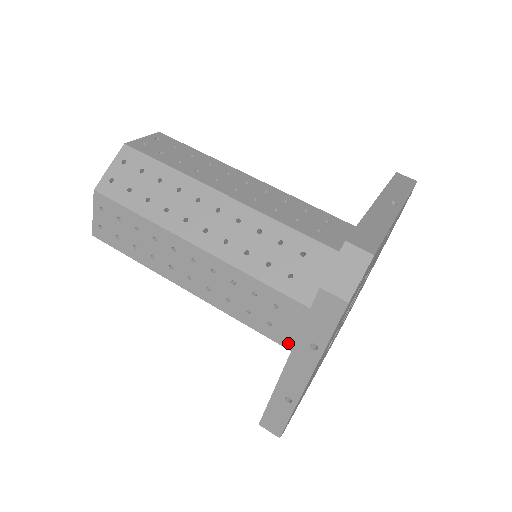
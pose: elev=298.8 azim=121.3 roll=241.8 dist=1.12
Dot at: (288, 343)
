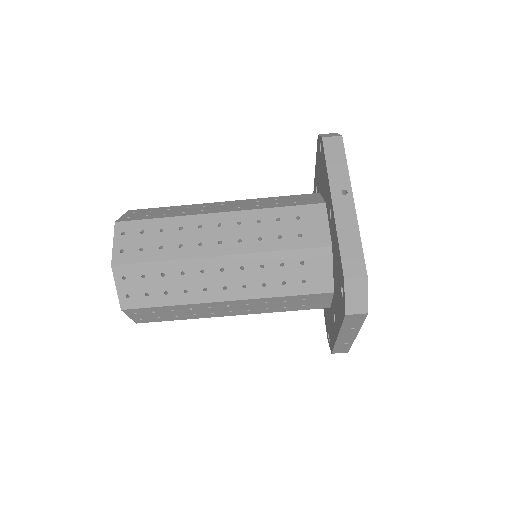
Dot at: (322, 307)
